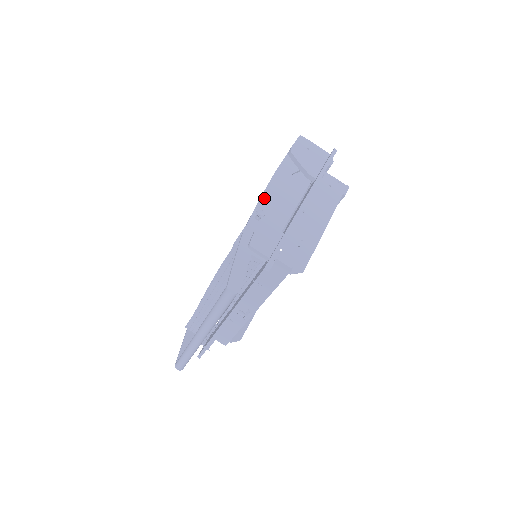
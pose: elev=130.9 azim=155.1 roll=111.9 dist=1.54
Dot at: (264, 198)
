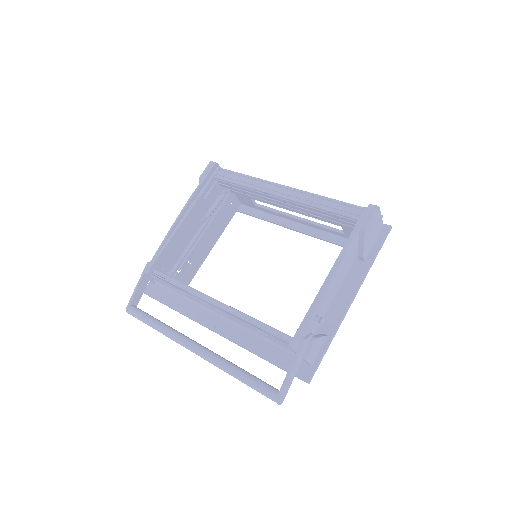
Dot at: (327, 292)
